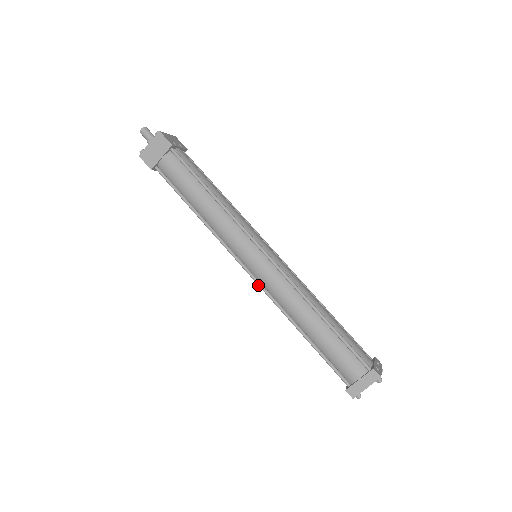
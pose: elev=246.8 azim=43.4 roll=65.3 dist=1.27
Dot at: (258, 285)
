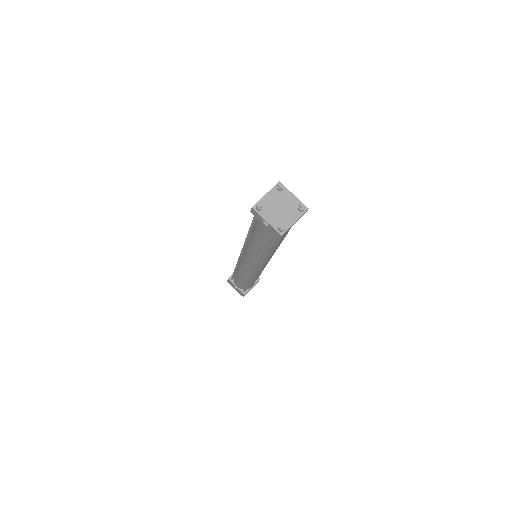
Dot at: (241, 251)
